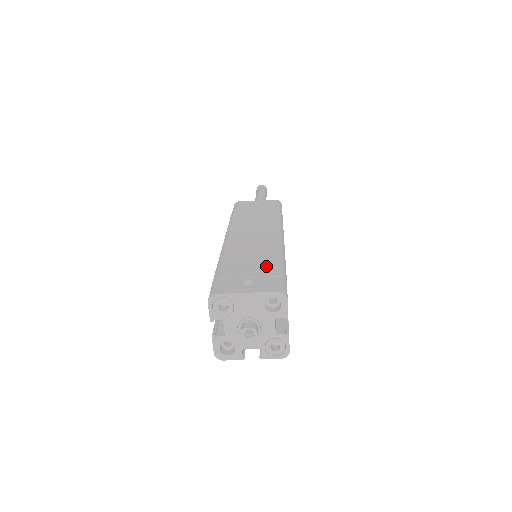
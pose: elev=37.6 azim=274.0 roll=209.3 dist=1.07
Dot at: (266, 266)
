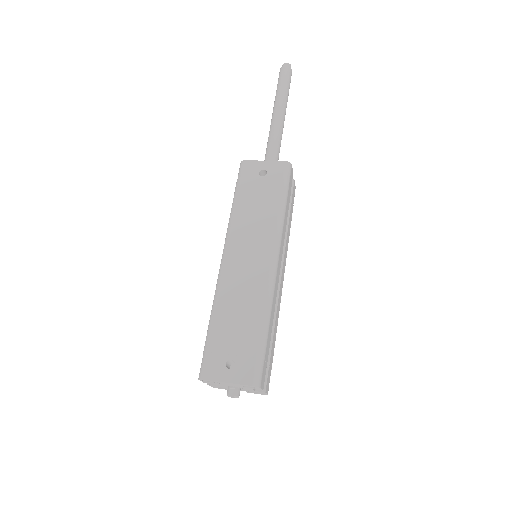
Dot at: (249, 336)
